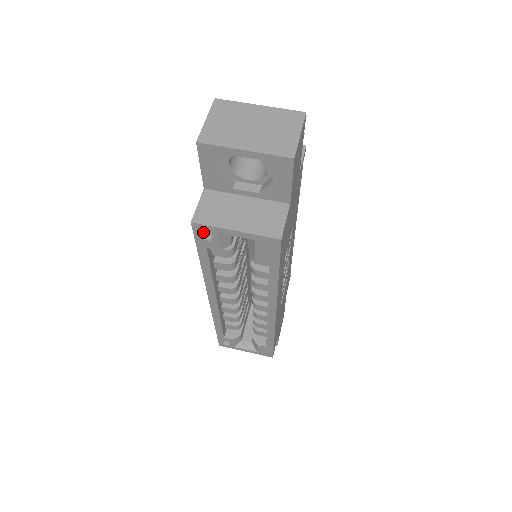
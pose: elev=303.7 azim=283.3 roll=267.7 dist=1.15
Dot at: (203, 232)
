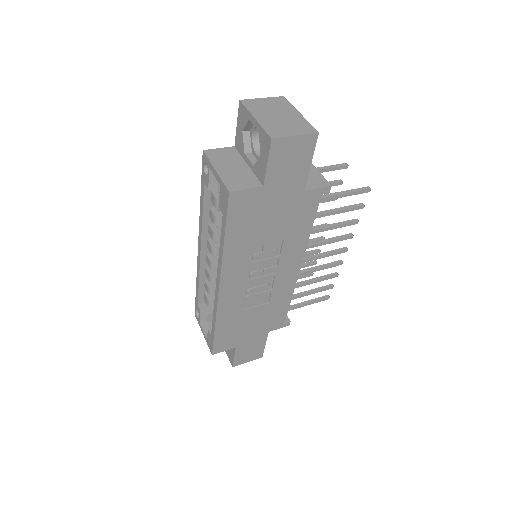
Dot at: occluded
